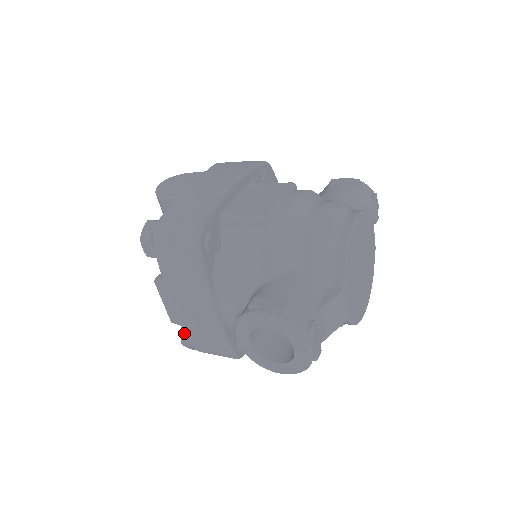
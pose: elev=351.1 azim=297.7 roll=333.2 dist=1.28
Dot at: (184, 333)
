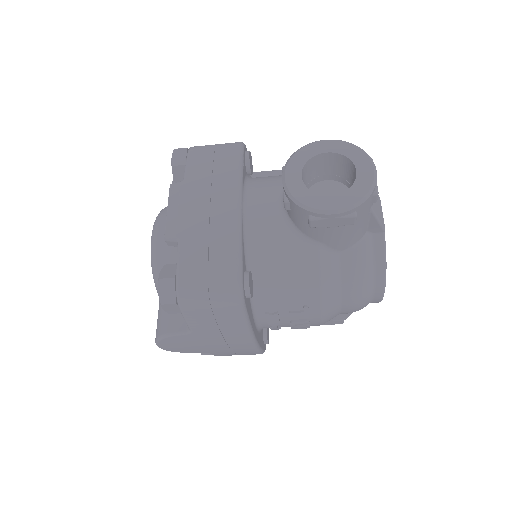
Dot at: (167, 269)
